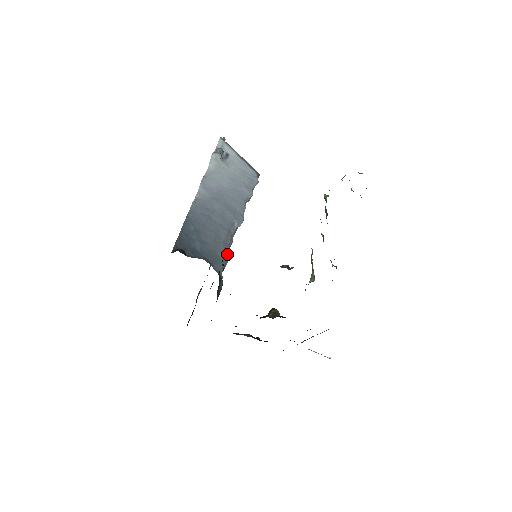
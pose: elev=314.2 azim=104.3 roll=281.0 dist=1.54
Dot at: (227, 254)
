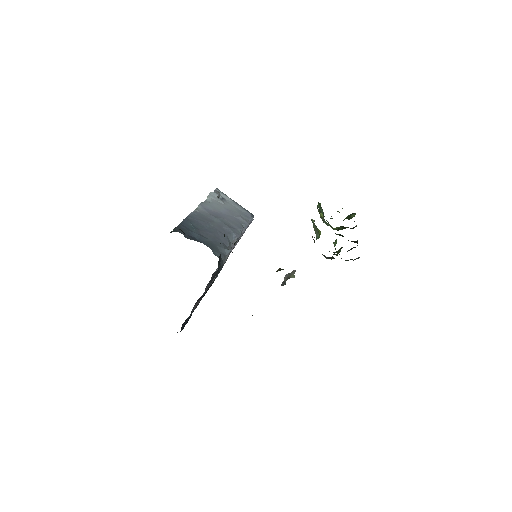
Dot at: (226, 250)
